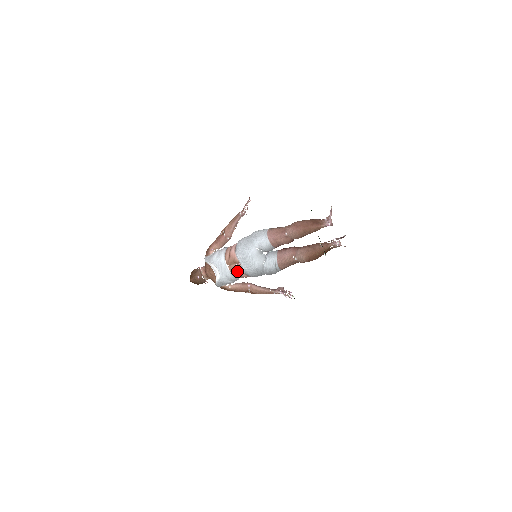
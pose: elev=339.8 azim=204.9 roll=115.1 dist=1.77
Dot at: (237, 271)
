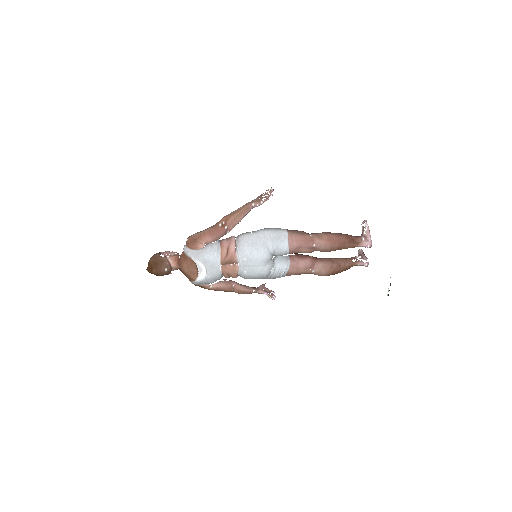
Dot at: (231, 273)
